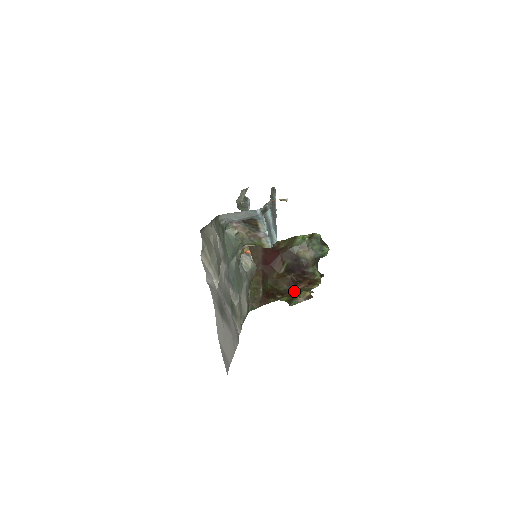
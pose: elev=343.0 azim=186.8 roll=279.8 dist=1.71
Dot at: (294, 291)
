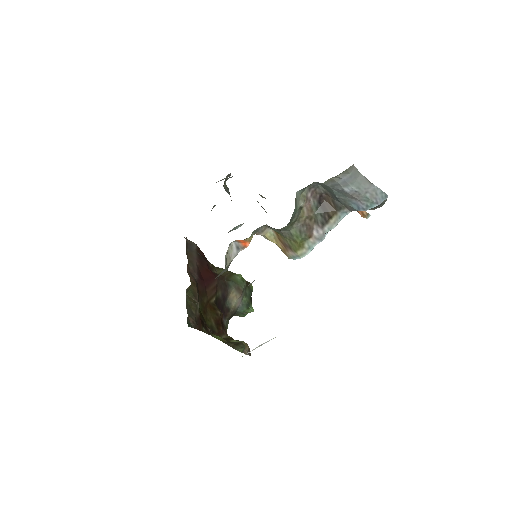
Dot at: (223, 335)
